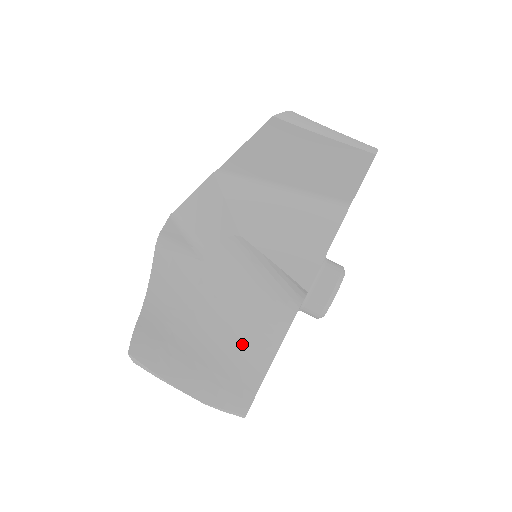
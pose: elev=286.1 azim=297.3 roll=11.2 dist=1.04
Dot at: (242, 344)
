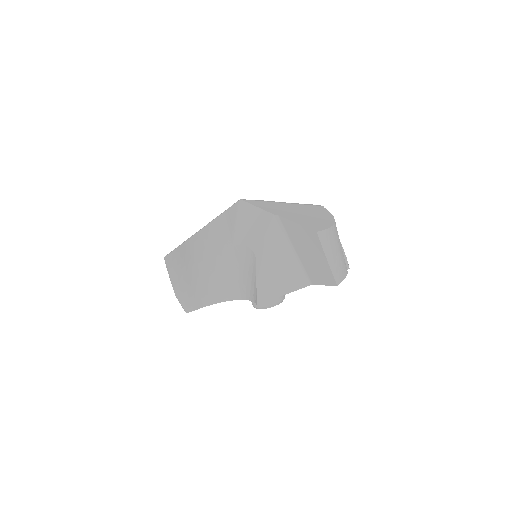
Dot at: (213, 286)
